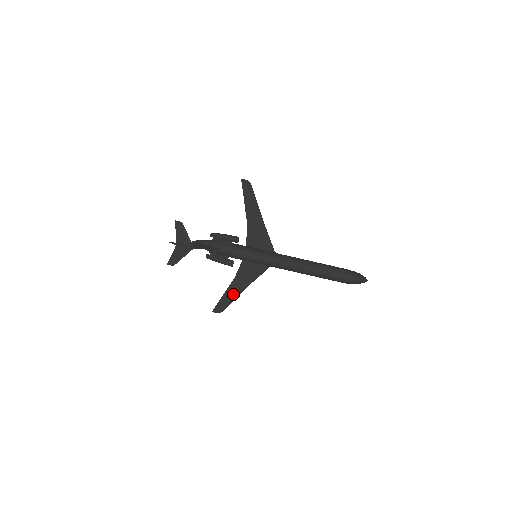
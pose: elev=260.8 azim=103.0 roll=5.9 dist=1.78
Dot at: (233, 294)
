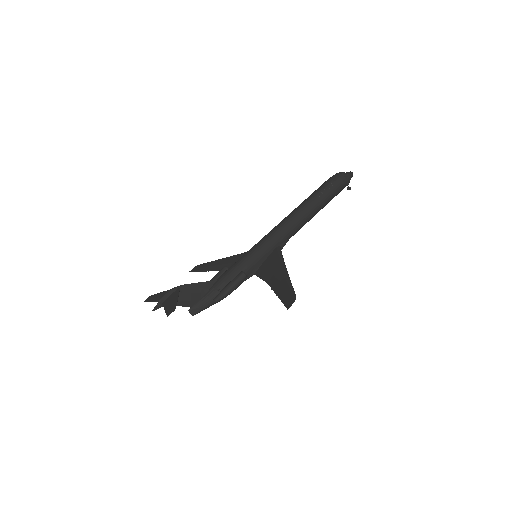
Dot at: (283, 284)
